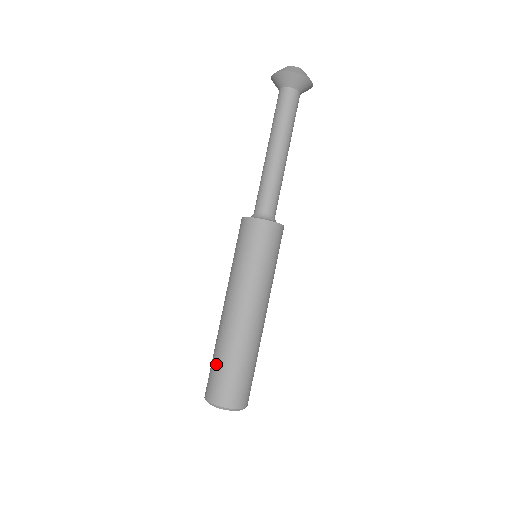
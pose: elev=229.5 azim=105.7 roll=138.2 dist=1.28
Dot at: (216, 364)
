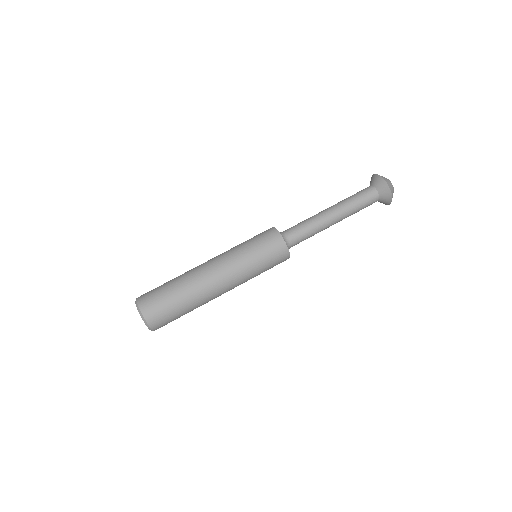
Dot at: (170, 294)
